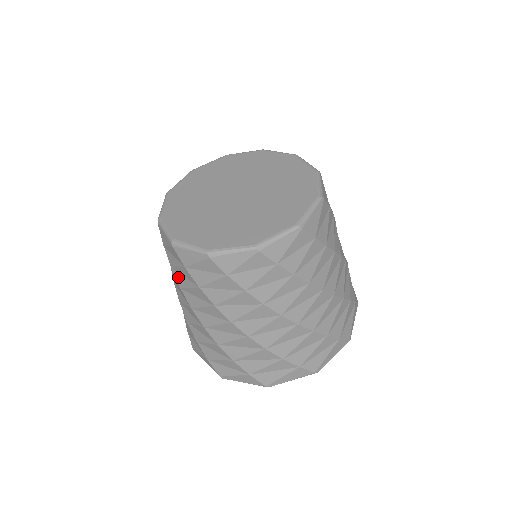
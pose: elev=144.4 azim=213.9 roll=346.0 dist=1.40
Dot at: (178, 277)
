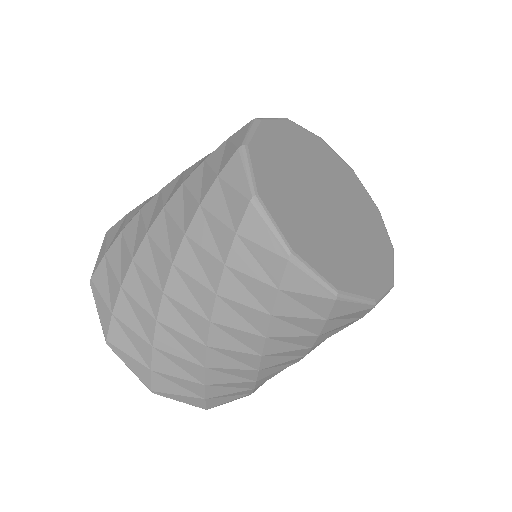
Dot at: (199, 223)
